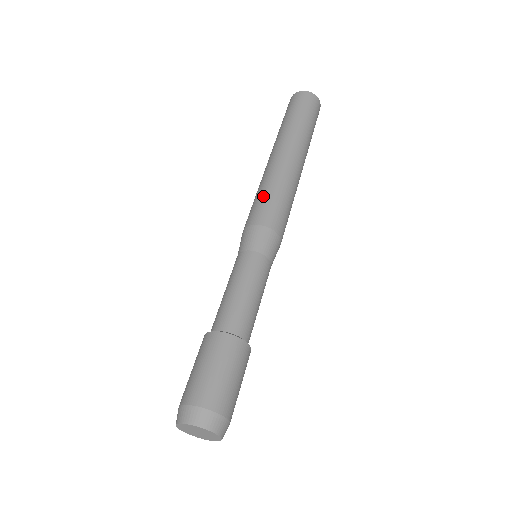
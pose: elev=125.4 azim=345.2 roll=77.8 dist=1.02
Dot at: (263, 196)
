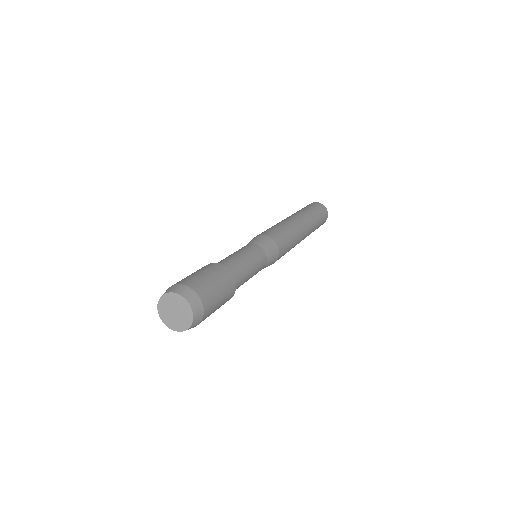
Dot at: (277, 228)
